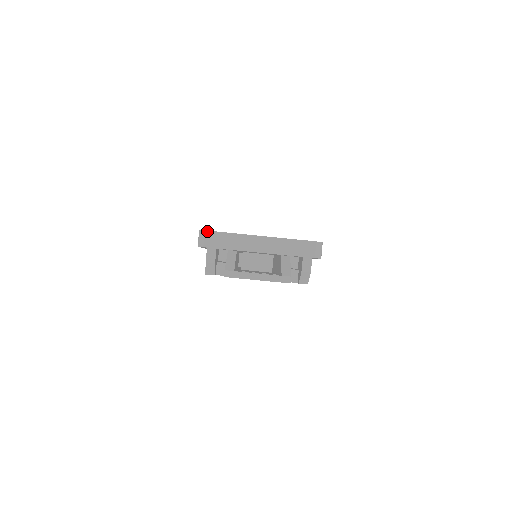
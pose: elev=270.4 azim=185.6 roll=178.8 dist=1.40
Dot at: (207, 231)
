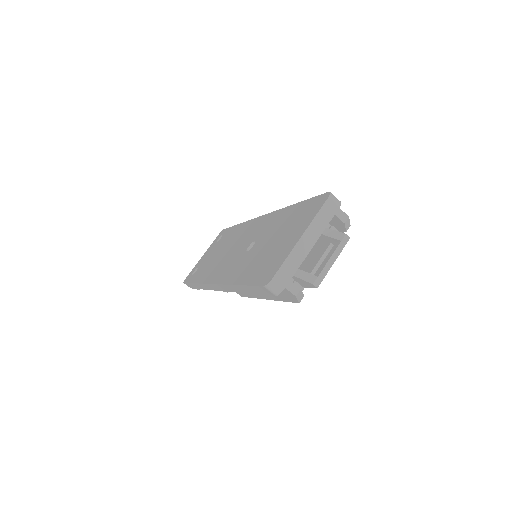
Dot at: (272, 279)
